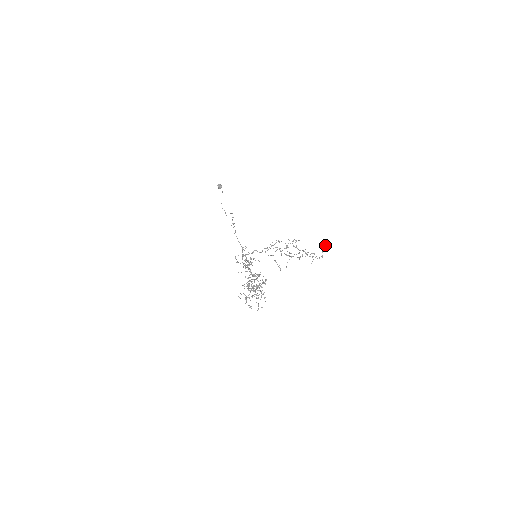
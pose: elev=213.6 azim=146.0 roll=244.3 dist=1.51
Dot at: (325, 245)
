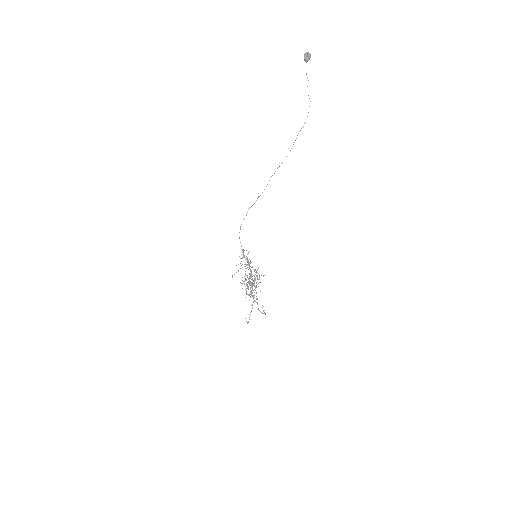
Dot at: (264, 310)
